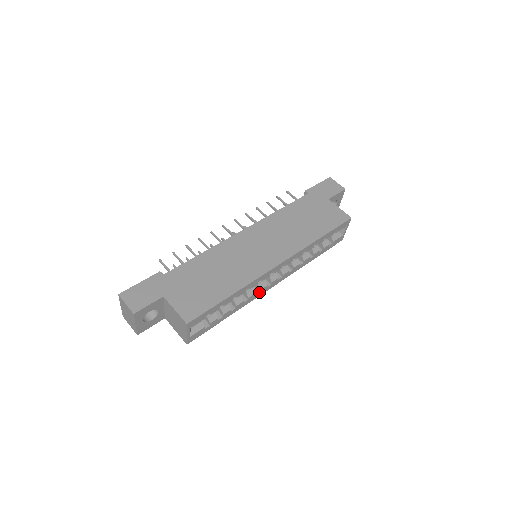
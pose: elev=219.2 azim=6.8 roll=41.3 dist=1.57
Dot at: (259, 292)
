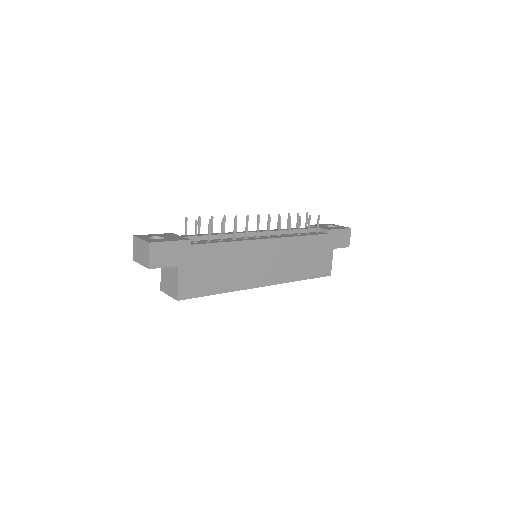
Dot at: occluded
